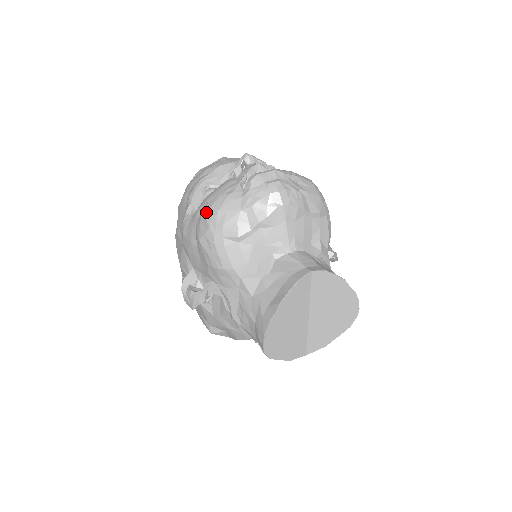
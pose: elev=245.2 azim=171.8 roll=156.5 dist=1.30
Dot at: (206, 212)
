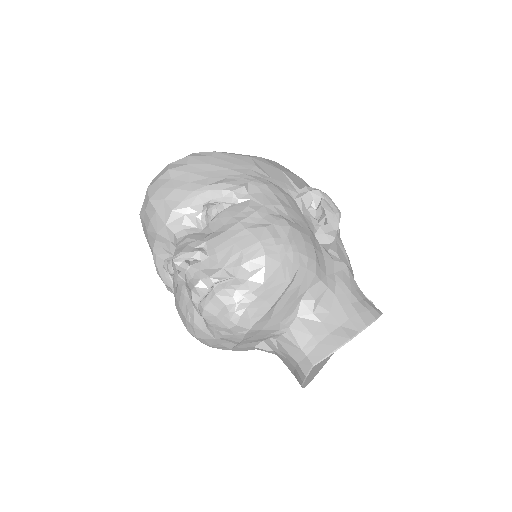
Dot at: occluded
